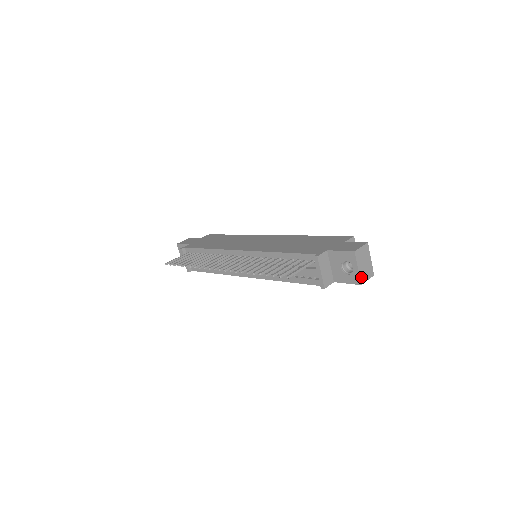
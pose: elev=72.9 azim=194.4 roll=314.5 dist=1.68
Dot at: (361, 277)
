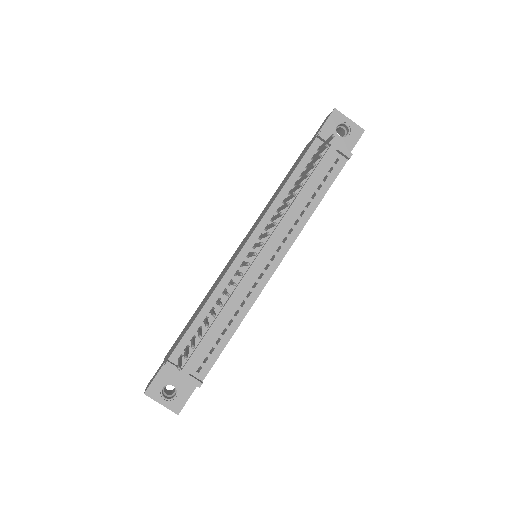
Dot at: (358, 127)
